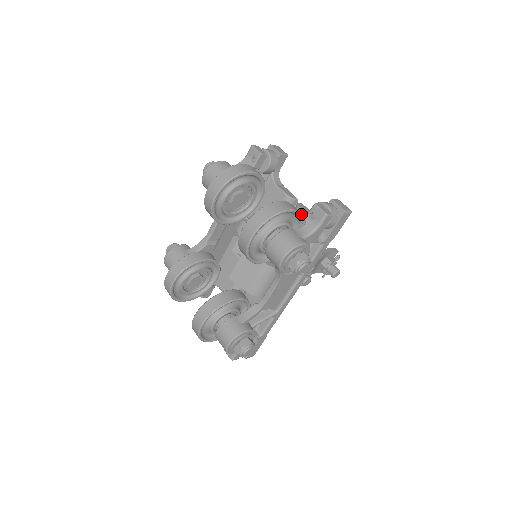
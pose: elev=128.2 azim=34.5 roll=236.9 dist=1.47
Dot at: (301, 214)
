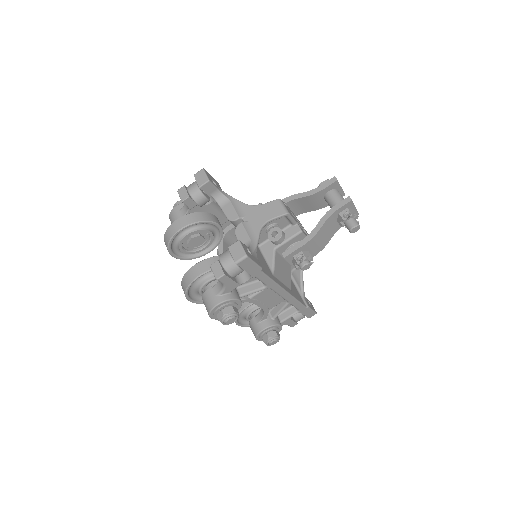
Dot at: occluded
